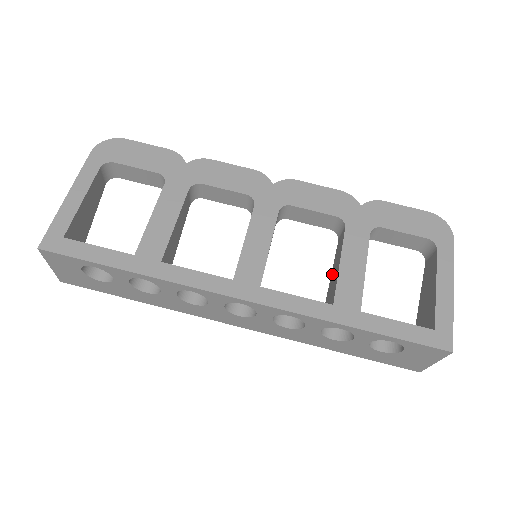
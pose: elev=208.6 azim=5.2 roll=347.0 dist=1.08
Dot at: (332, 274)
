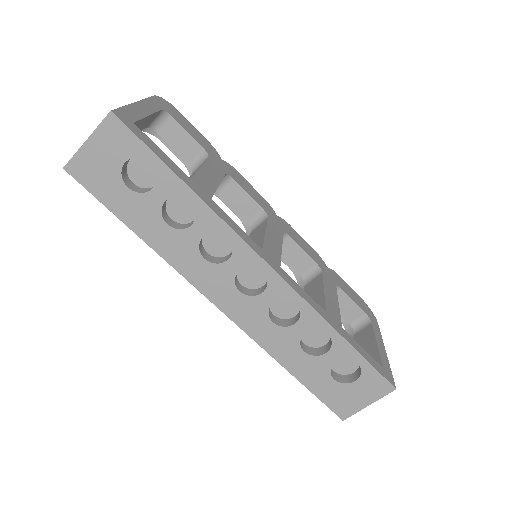
Dot at: occluded
